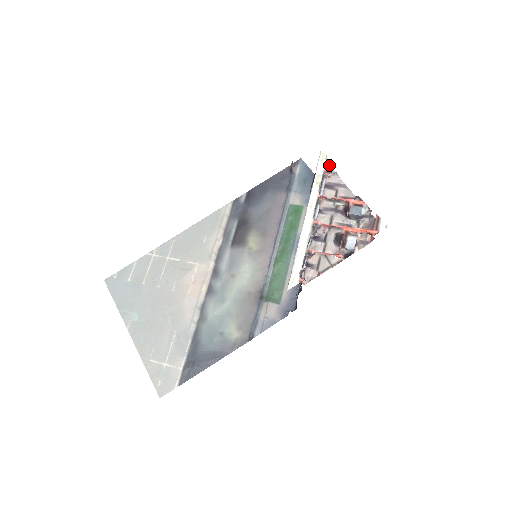
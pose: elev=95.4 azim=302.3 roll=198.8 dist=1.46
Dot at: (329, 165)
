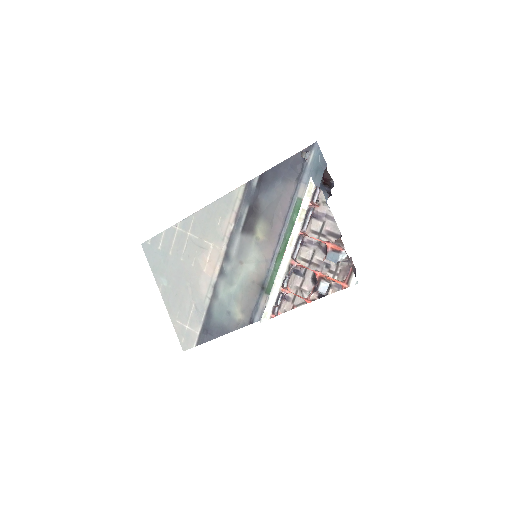
Dot at: (321, 190)
